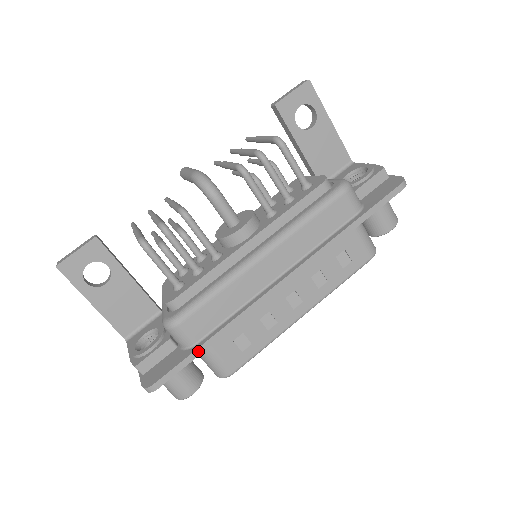
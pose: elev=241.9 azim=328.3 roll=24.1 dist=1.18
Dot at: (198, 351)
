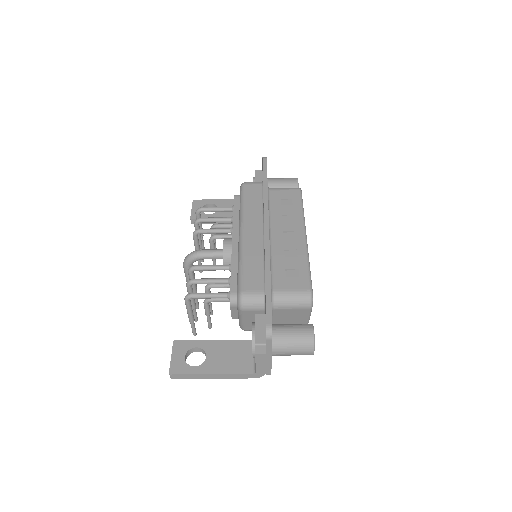
Dot at: (267, 290)
